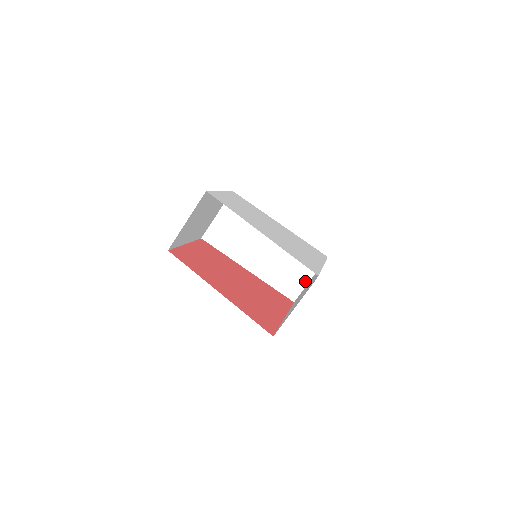
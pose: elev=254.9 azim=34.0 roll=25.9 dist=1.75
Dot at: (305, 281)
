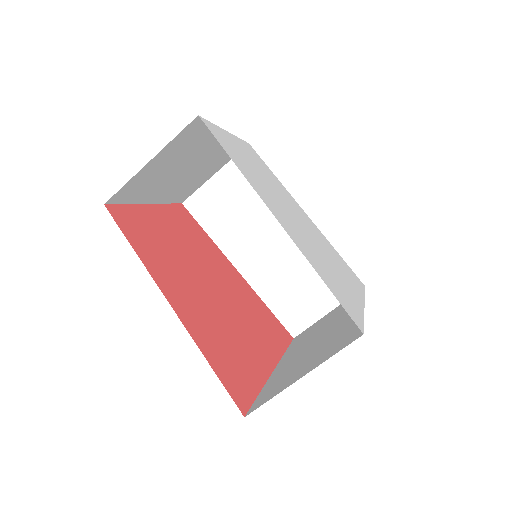
Dot at: (320, 312)
